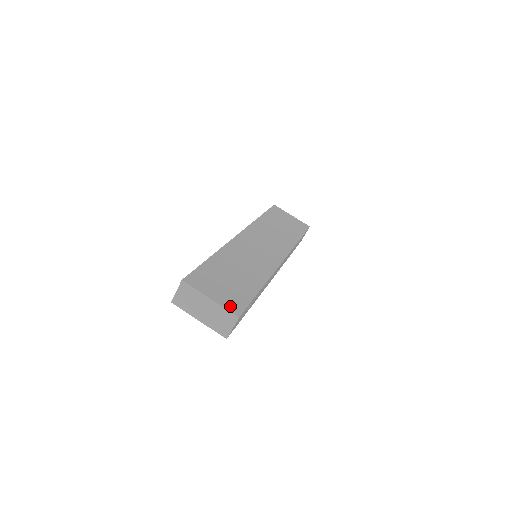
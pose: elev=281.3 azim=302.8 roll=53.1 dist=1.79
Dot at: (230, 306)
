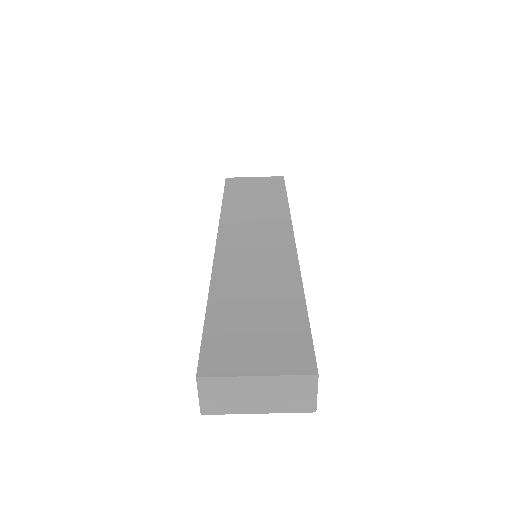
Dot at: (292, 365)
